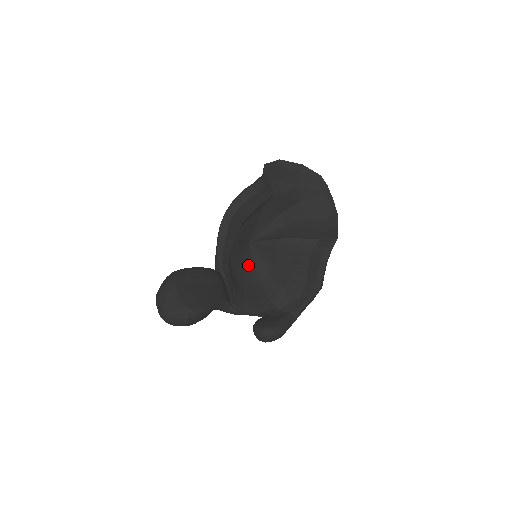
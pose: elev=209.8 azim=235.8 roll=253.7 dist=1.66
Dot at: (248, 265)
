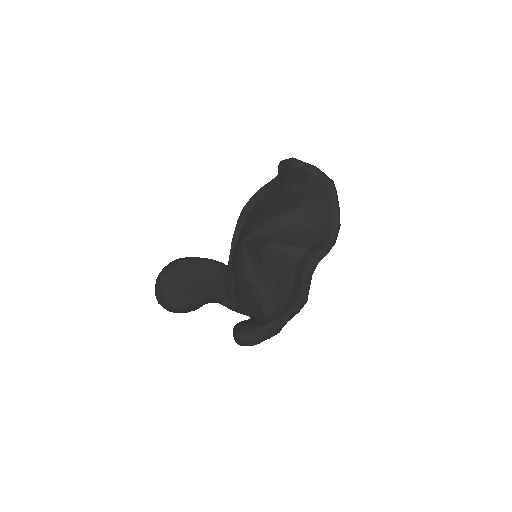
Dot at: (239, 264)
